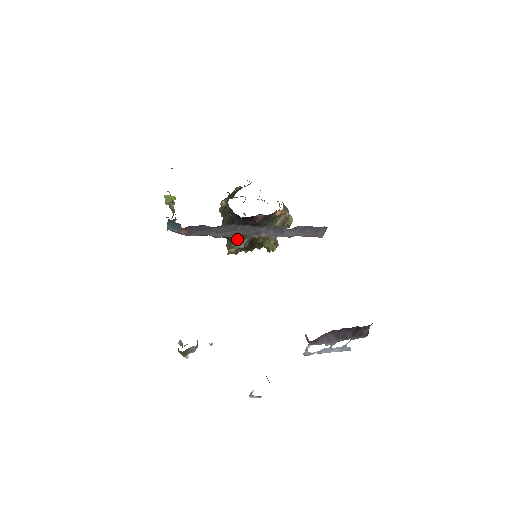
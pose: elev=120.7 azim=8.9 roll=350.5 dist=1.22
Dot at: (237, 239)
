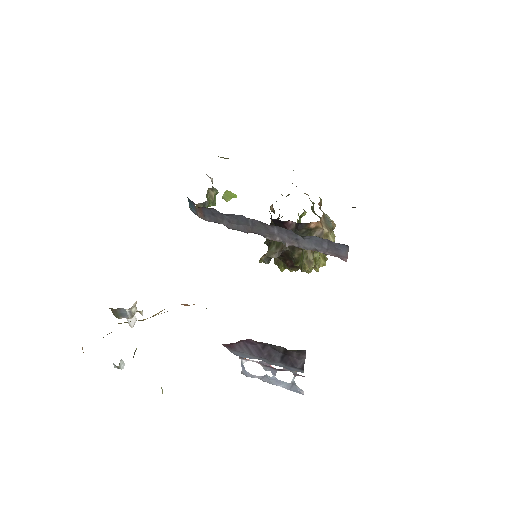
Dot at: (271, 247)
